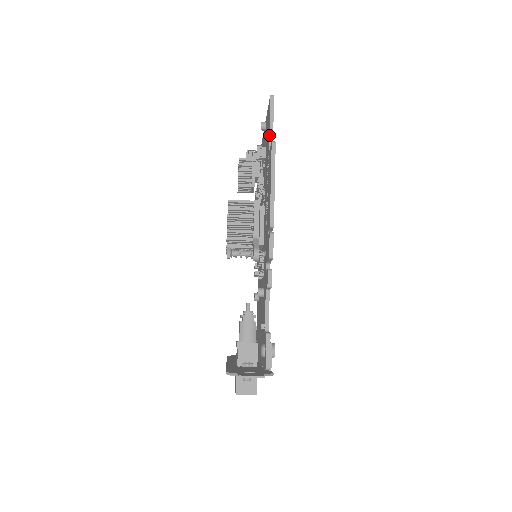
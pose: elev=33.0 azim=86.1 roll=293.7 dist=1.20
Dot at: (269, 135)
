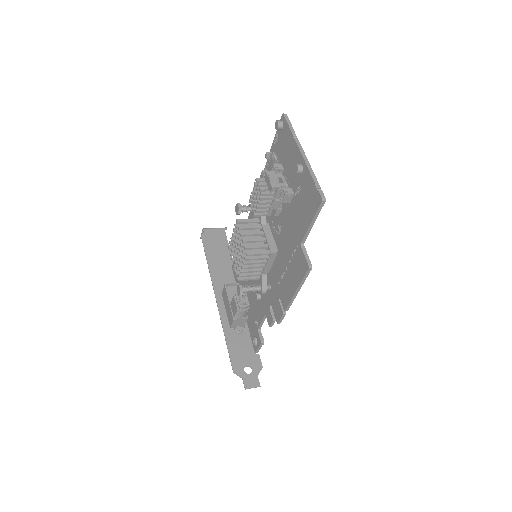
Dot at: (306, 233)
